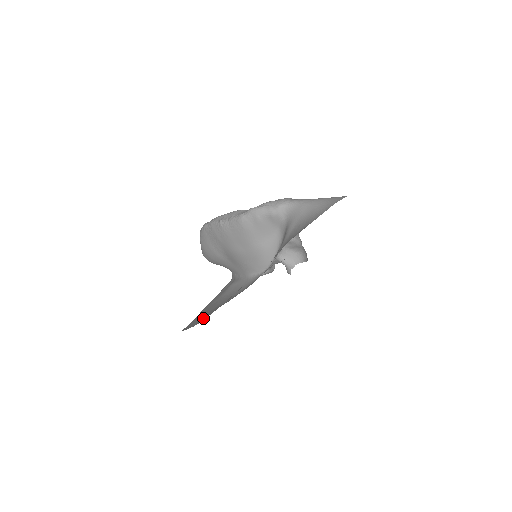
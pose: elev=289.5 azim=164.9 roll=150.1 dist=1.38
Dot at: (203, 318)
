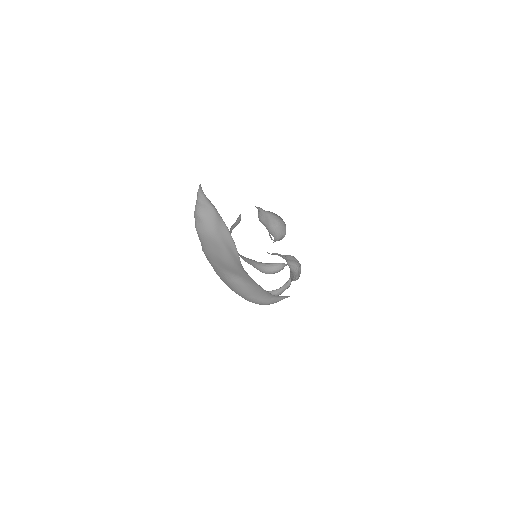
Dot at: occluded
